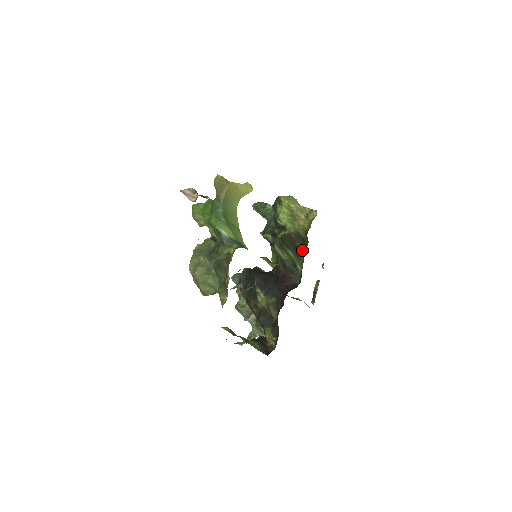
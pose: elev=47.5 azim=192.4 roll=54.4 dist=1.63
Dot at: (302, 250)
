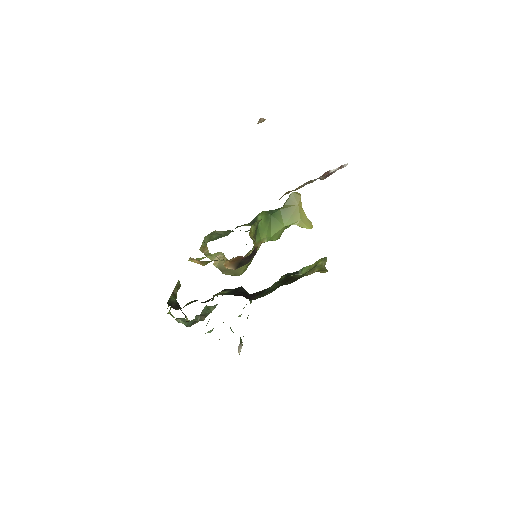
Dot at: (286, 284)
